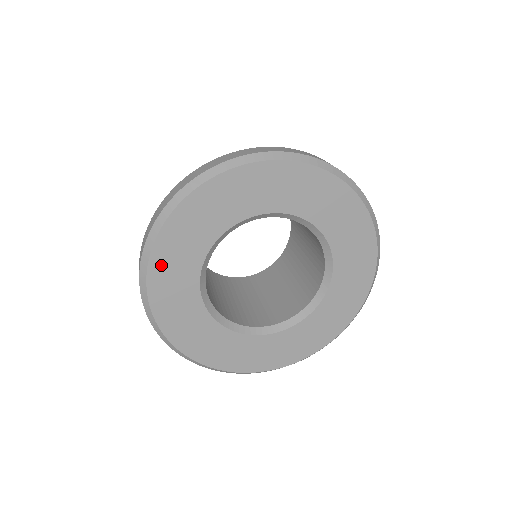
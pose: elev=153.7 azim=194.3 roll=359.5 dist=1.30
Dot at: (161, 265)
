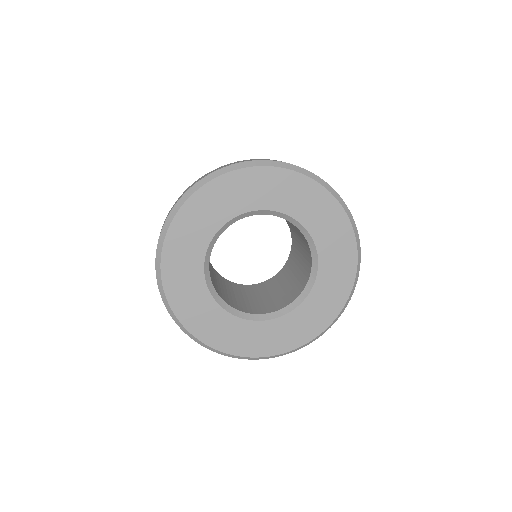
Dot at: (171, 268)
